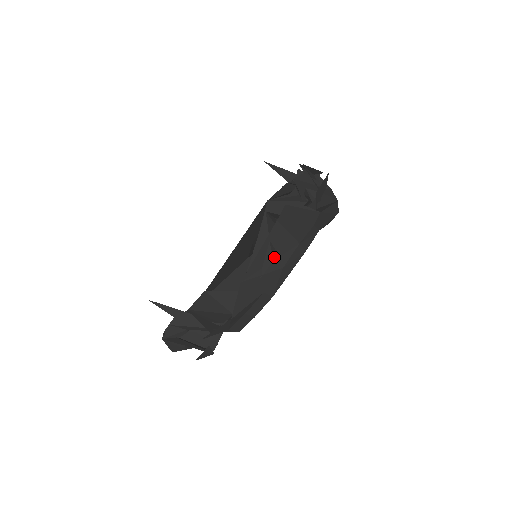
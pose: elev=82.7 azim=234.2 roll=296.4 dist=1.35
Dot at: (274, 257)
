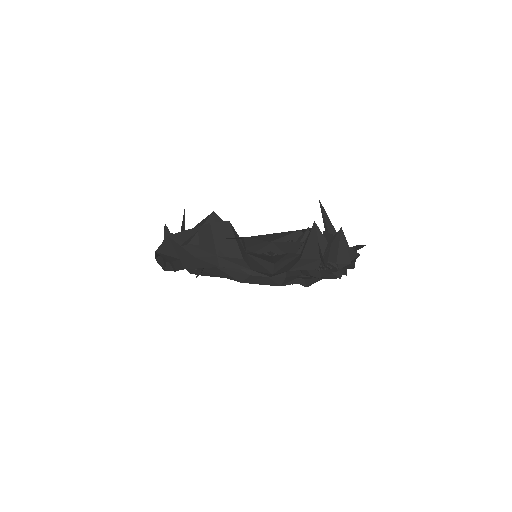
Dot at: (193, 243)
